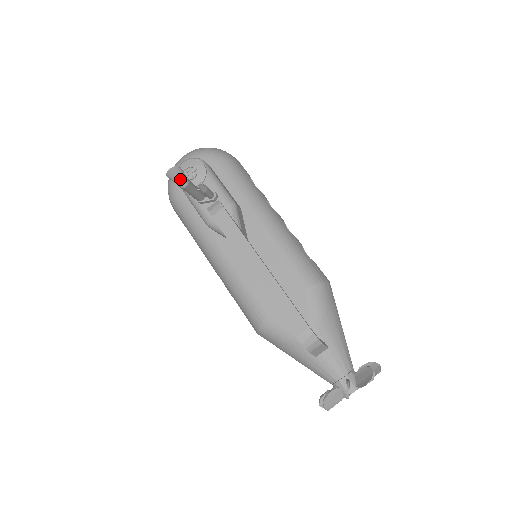
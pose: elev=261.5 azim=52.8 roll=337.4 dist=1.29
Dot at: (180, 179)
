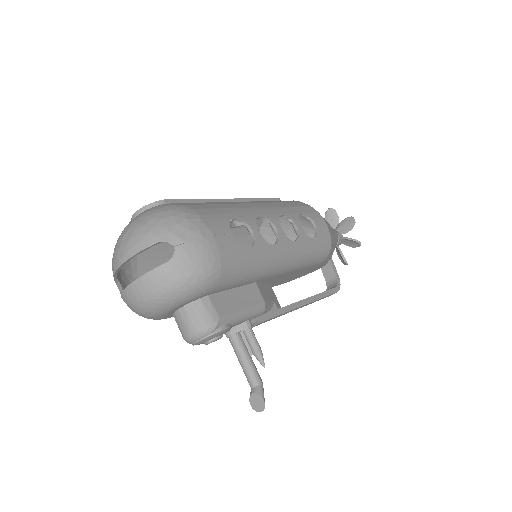
Dot at: occluded
